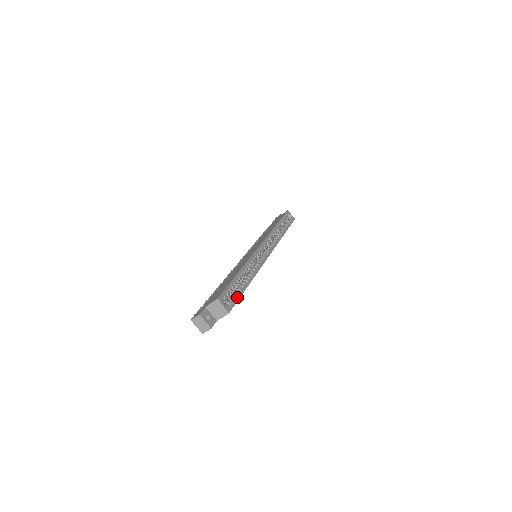
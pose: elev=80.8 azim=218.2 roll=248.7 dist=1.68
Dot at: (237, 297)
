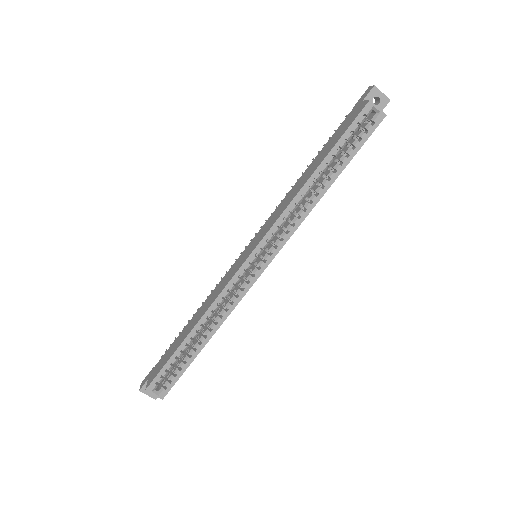
Dot at: (179, 374)
